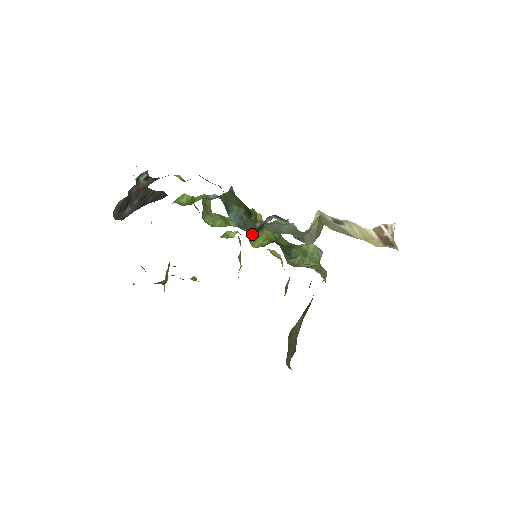
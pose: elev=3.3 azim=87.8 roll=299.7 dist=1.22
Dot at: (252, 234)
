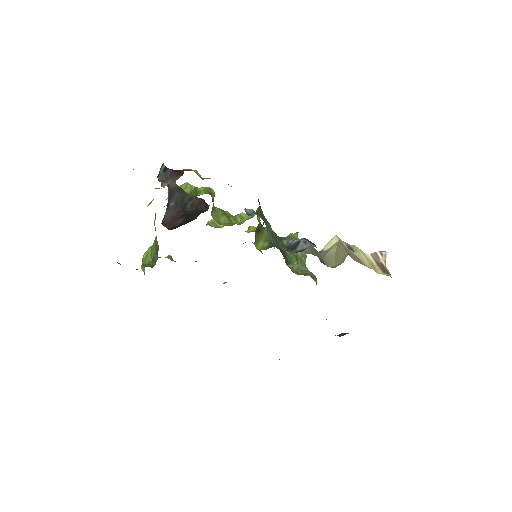
Dot at: occluded
